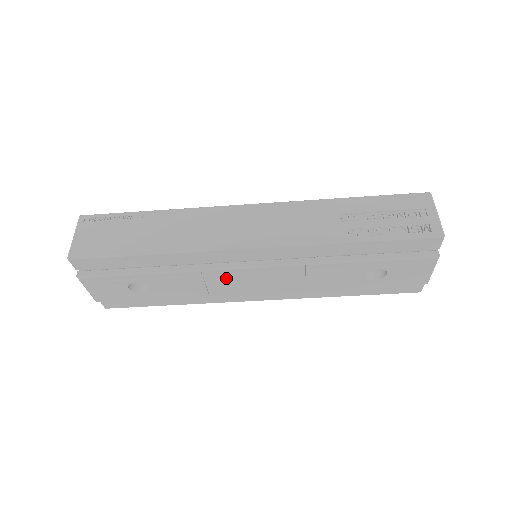
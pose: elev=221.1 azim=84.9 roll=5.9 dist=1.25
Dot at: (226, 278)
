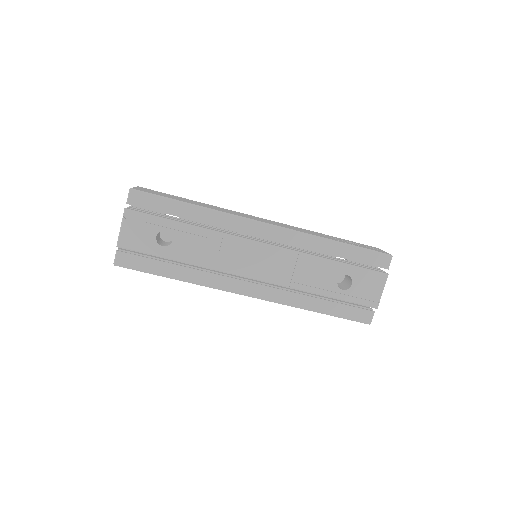
Dot at: (237, 249)
